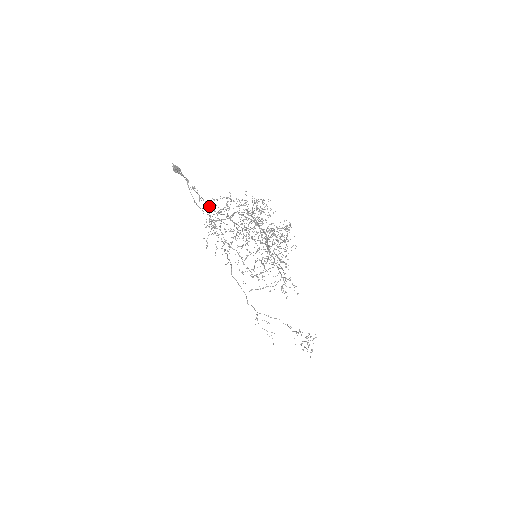
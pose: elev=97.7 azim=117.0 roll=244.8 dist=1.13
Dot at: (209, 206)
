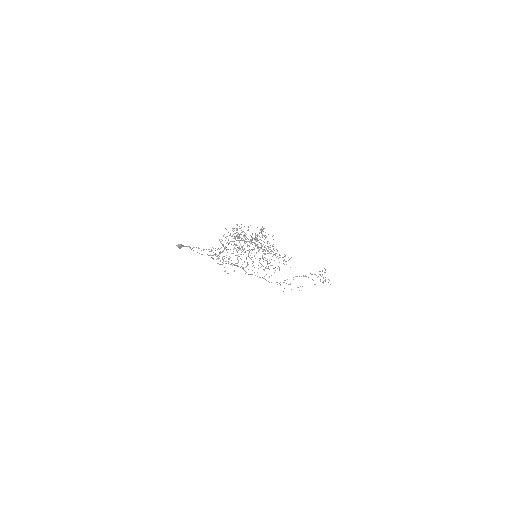
Dot at: occluded
